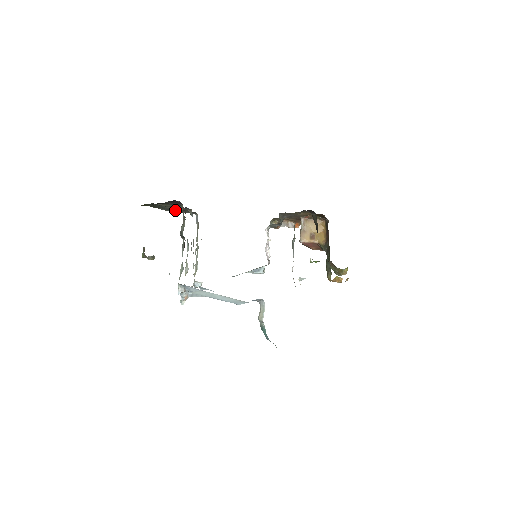
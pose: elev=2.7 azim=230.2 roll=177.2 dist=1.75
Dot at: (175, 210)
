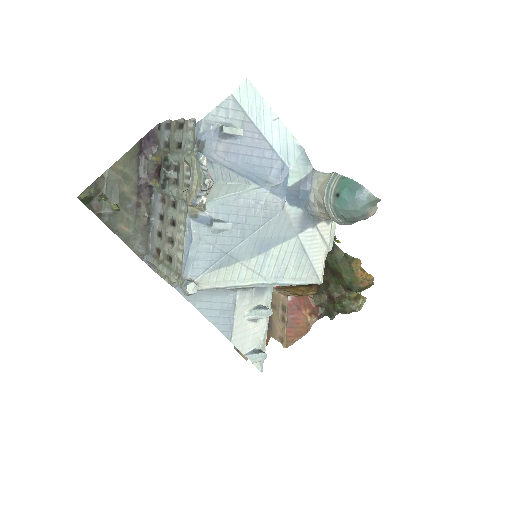
Dot at: (122, 227)
